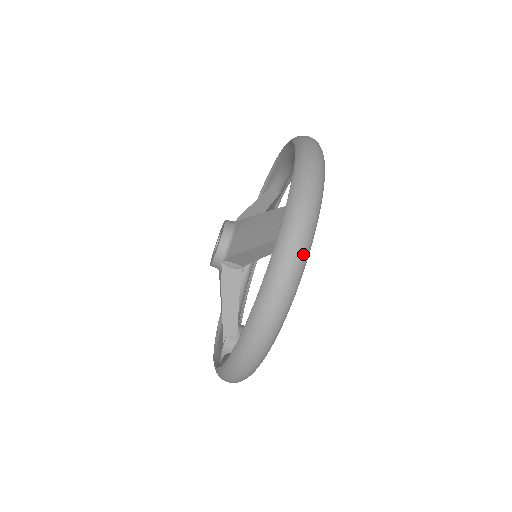
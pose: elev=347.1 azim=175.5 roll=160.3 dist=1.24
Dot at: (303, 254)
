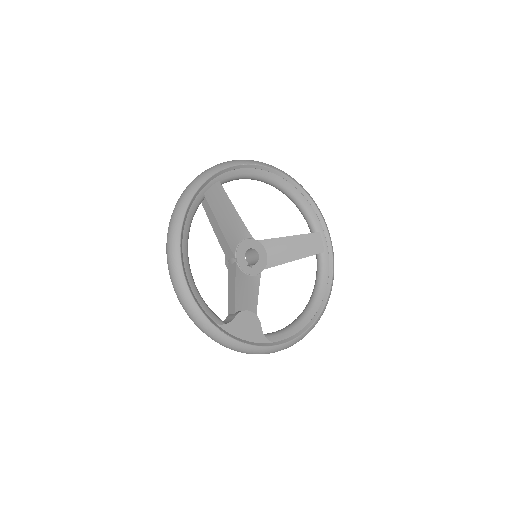
Dot at: (188, 191)
